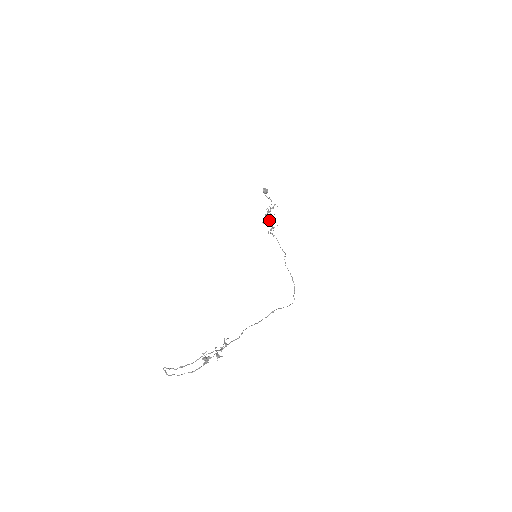
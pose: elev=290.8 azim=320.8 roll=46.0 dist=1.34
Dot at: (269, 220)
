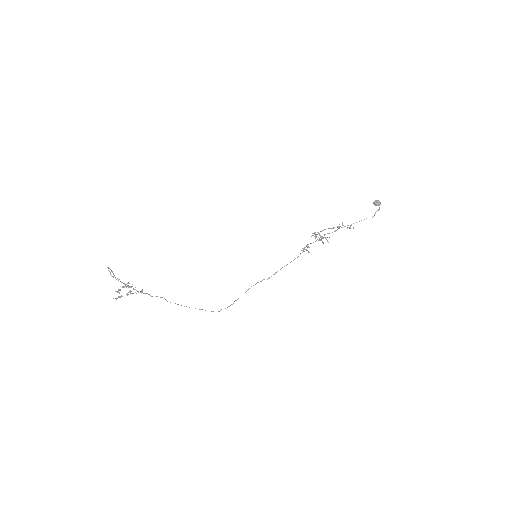
Dot at: occluded
